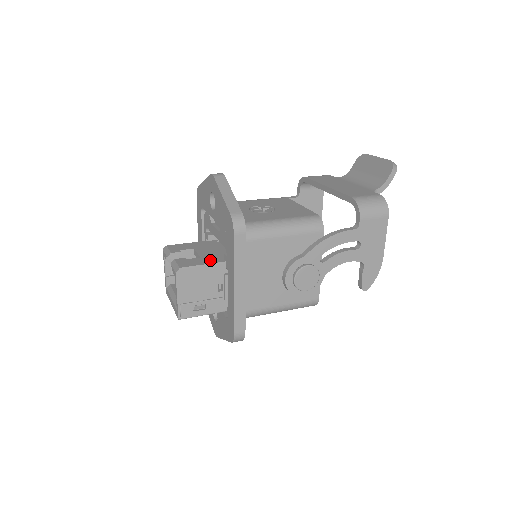
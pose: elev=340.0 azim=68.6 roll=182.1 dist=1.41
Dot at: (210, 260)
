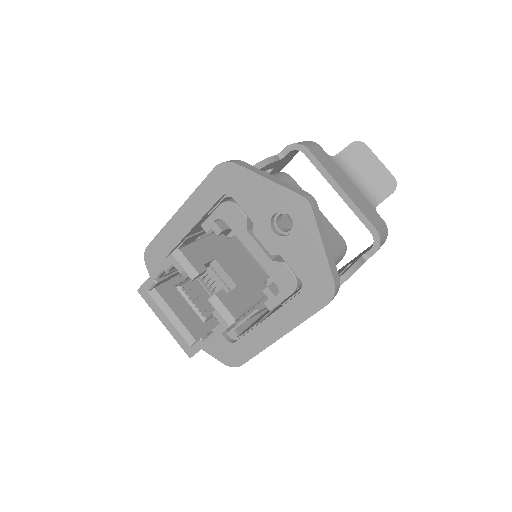
Dot at: (251, 294)
